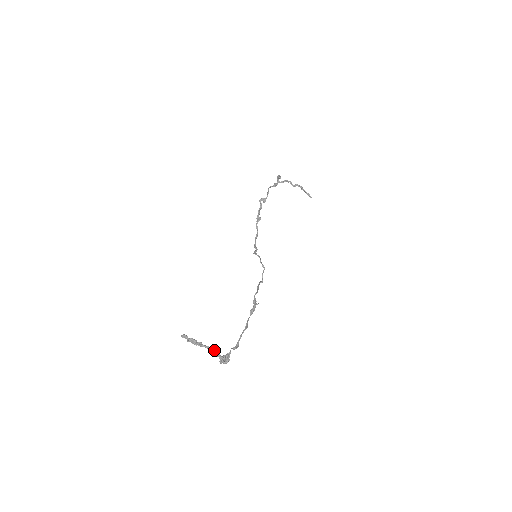
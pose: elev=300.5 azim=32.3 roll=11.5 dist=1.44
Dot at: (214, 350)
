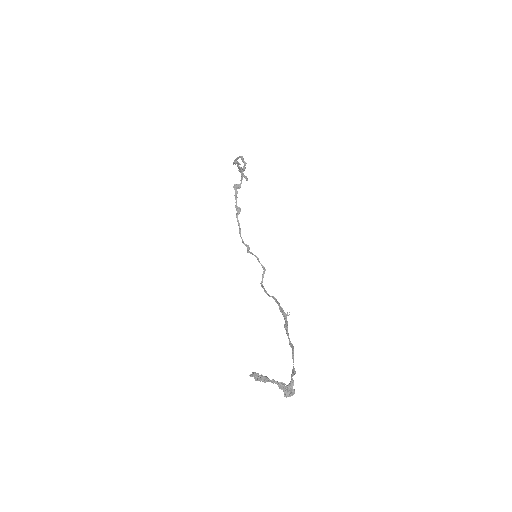
Dot at: (280, 383)
